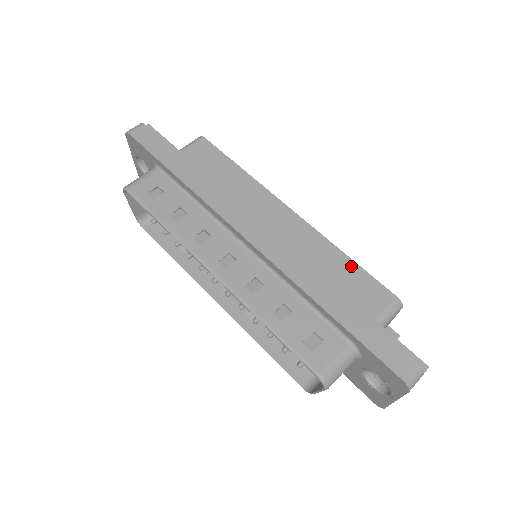
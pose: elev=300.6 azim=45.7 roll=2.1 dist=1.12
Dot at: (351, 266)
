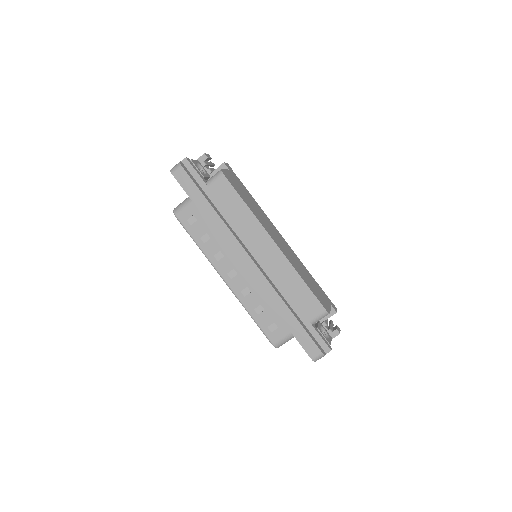
Dot at: (304, 287)
